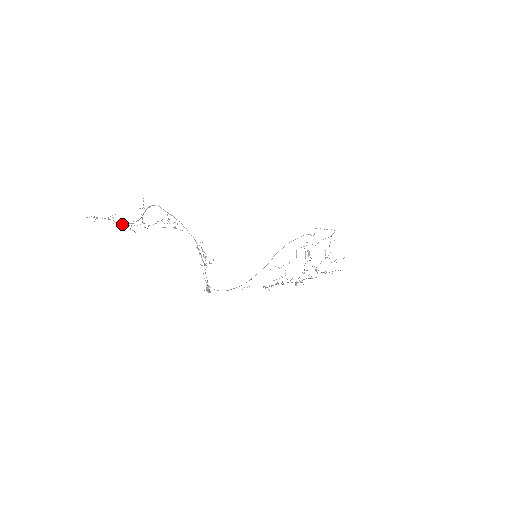
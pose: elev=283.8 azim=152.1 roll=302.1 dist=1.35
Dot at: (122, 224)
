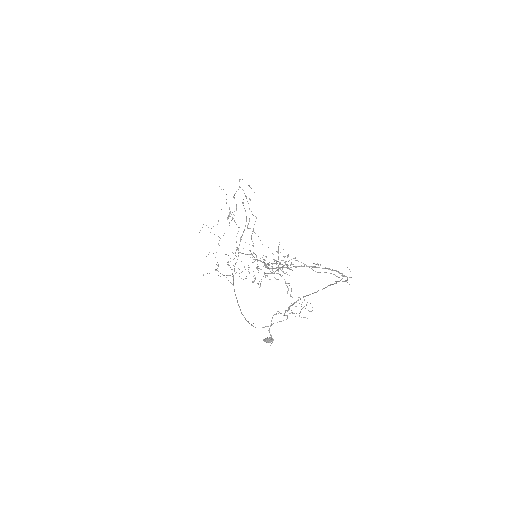
Dot at: (267, 267)
